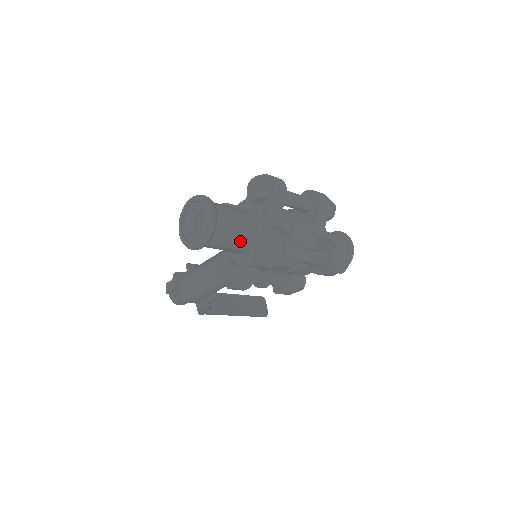
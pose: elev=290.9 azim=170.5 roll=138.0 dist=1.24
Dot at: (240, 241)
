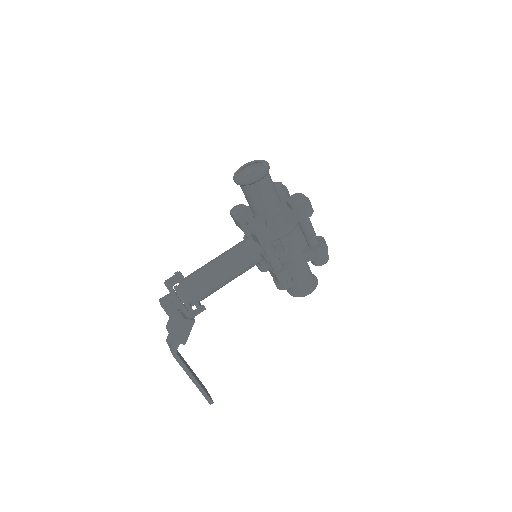
Dot at: (275, 196)
